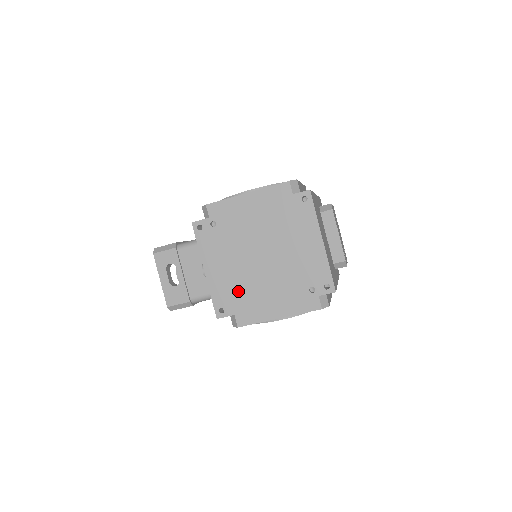
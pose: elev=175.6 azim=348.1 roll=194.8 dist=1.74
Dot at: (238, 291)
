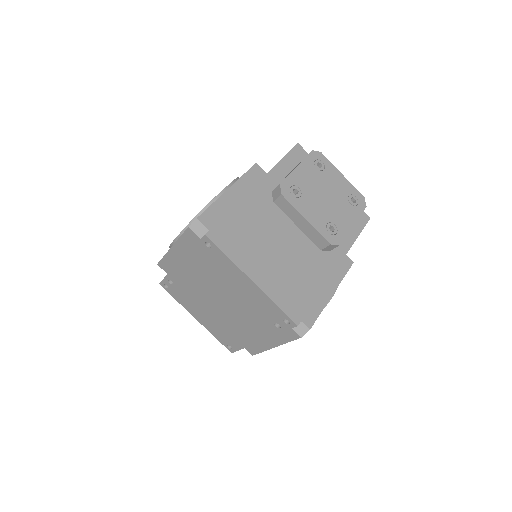
Dot at: (228, 332)
